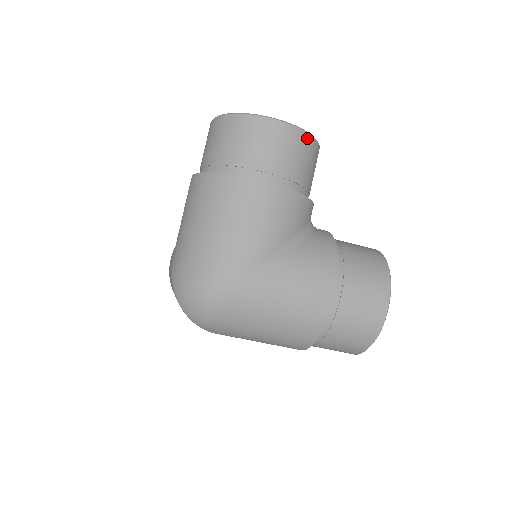
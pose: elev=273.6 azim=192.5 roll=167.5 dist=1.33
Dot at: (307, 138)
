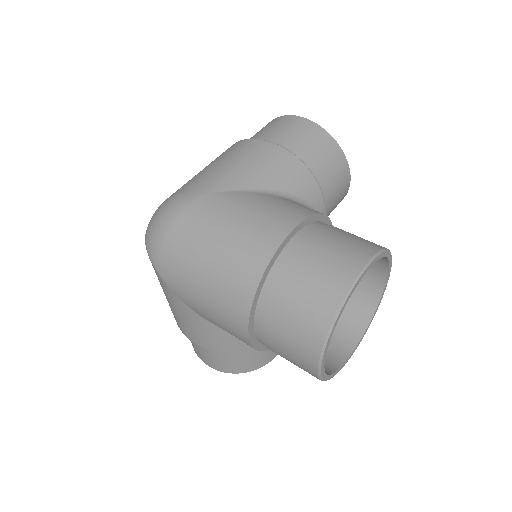
Dot at: (327, 136)
